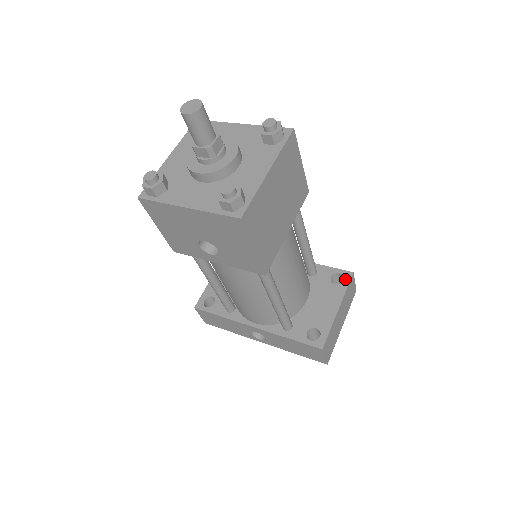
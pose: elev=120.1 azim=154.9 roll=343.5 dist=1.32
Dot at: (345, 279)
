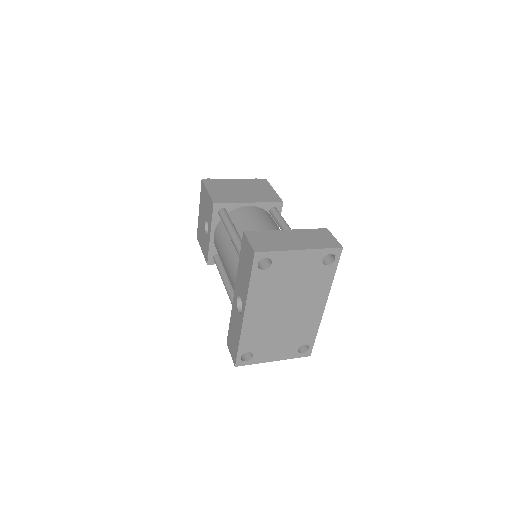
Dot at: occluded
